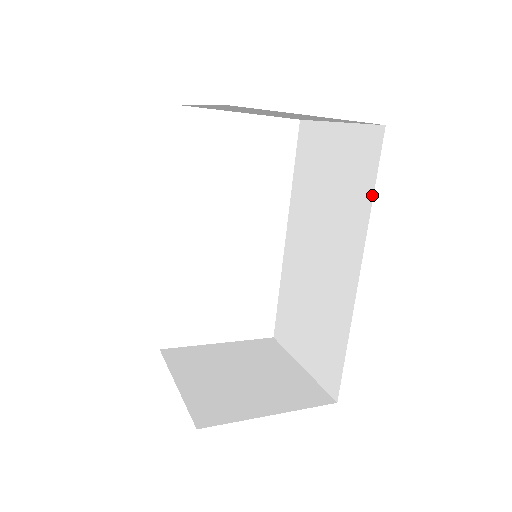
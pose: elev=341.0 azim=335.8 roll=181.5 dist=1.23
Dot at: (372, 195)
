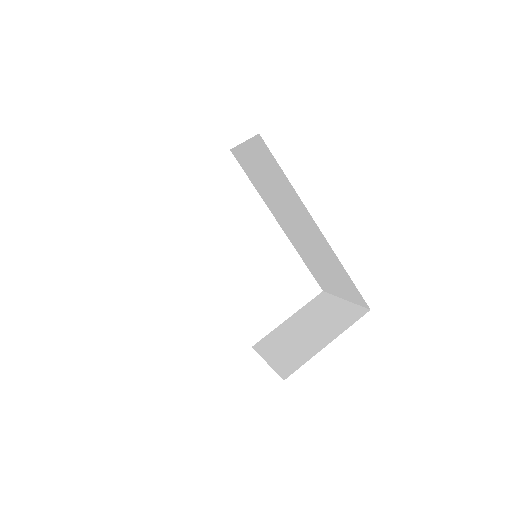
Dot at: (285, 176)
